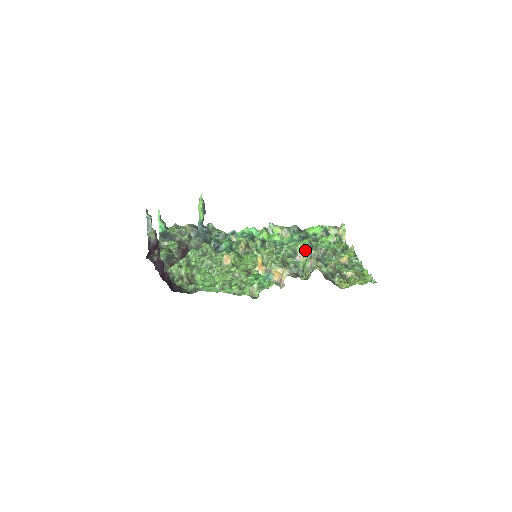
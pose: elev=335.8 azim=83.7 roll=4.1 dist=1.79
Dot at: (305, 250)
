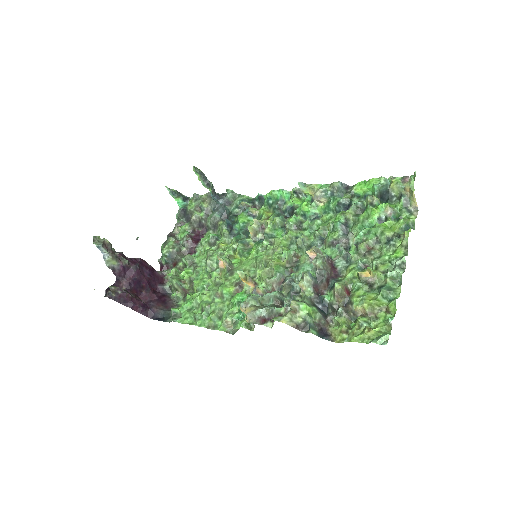
Dot at: (314, 251)
